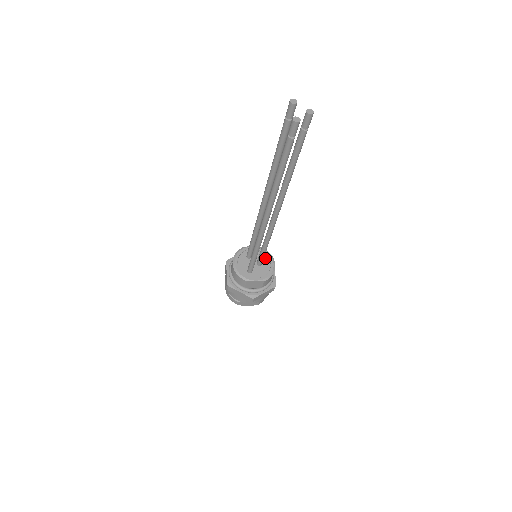
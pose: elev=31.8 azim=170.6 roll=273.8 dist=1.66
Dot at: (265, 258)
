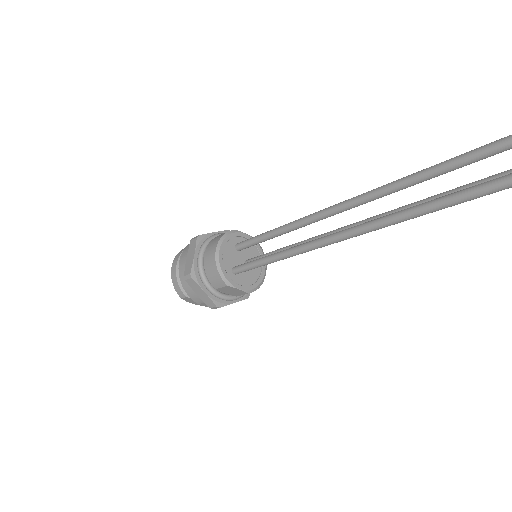
Dot at: occluded
